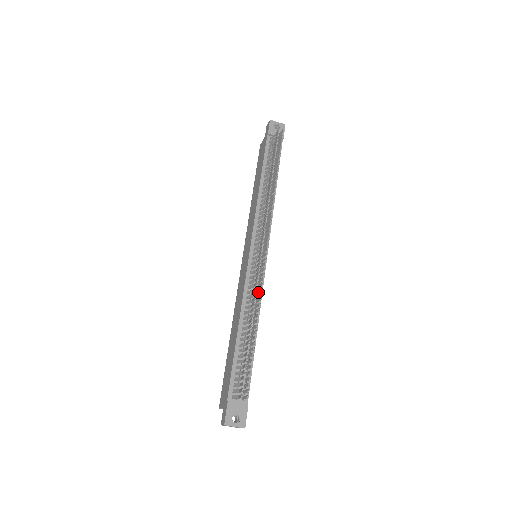
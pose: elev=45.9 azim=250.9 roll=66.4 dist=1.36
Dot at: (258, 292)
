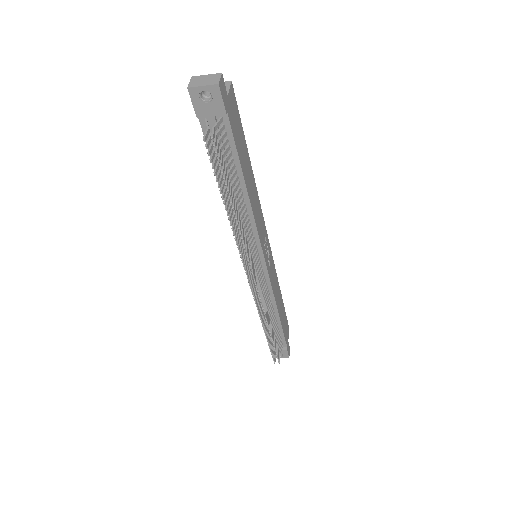
Dot at: (264, 304)
